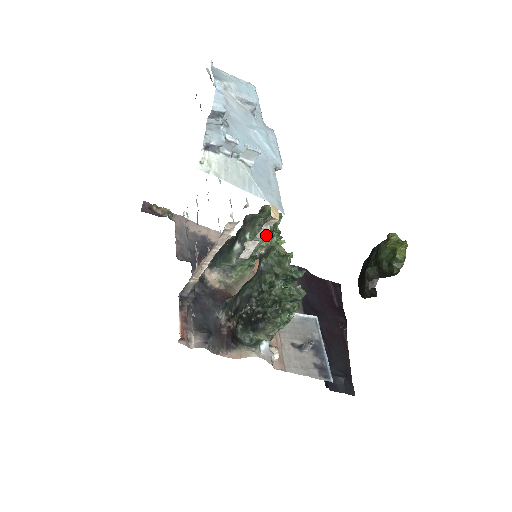
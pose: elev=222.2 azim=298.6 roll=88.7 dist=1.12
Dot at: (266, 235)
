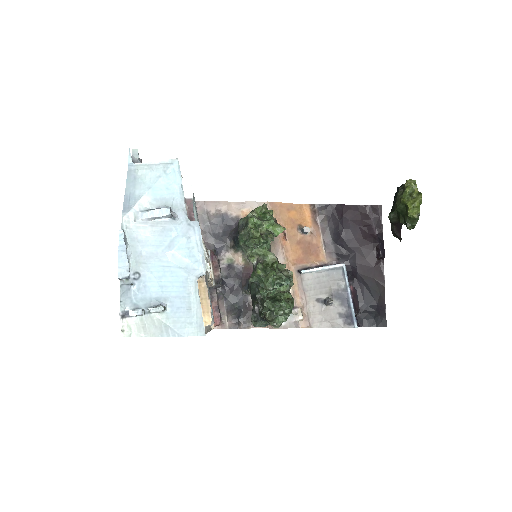
Dot at: (211, 324)
